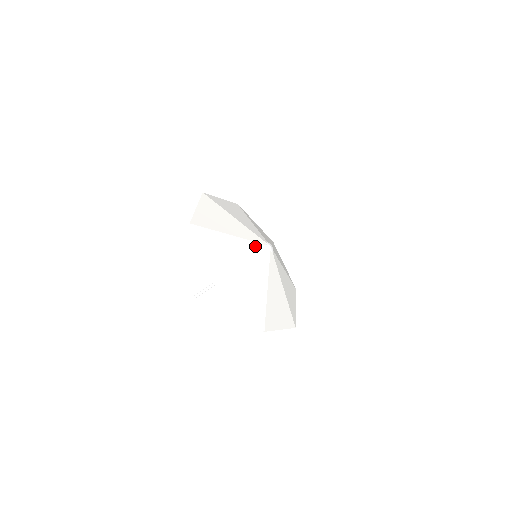
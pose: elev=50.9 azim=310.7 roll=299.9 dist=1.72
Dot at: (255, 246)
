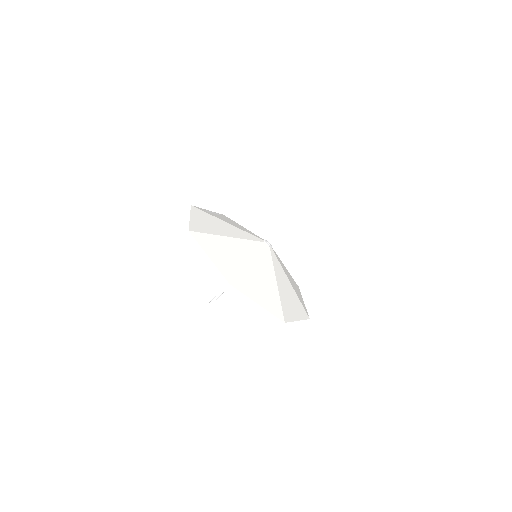
Dot at: (265, 255)
